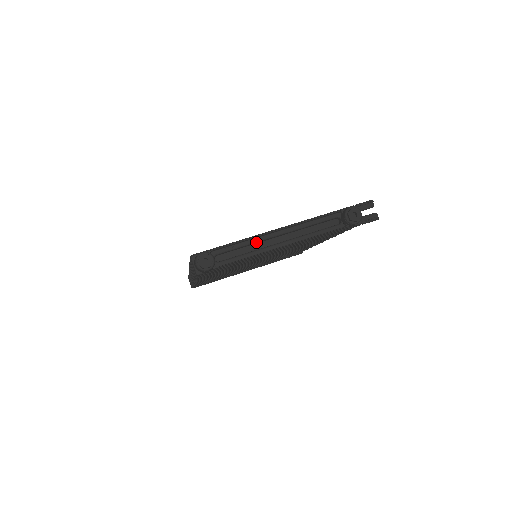
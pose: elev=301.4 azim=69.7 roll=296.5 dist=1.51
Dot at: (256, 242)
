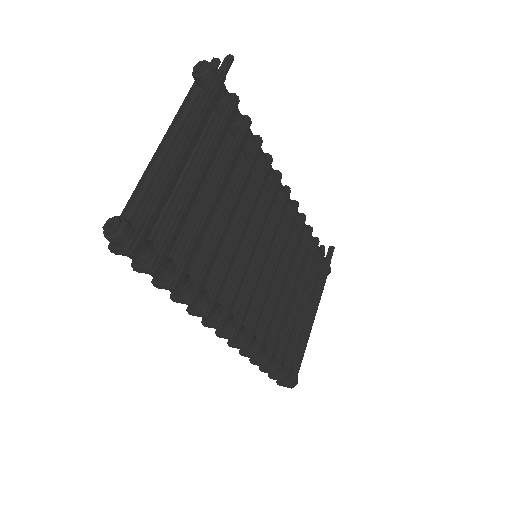
Dot at: (153, 174)
